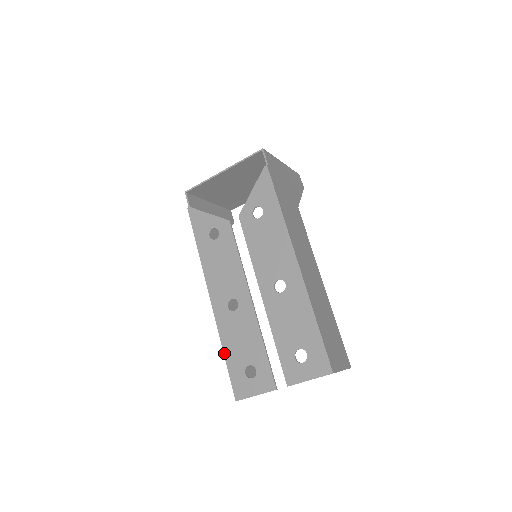
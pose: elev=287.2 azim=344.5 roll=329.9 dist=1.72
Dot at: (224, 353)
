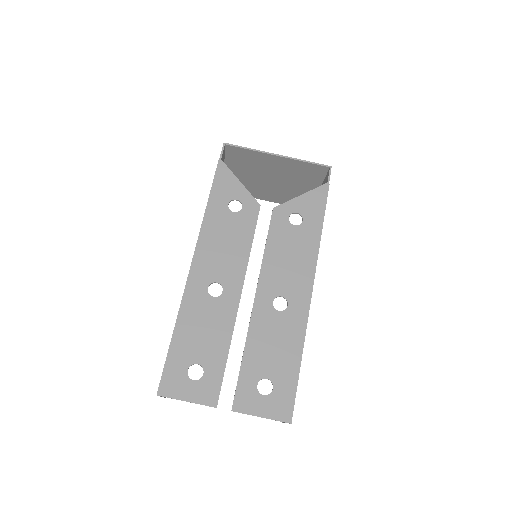
Dot at: (174, 334)
